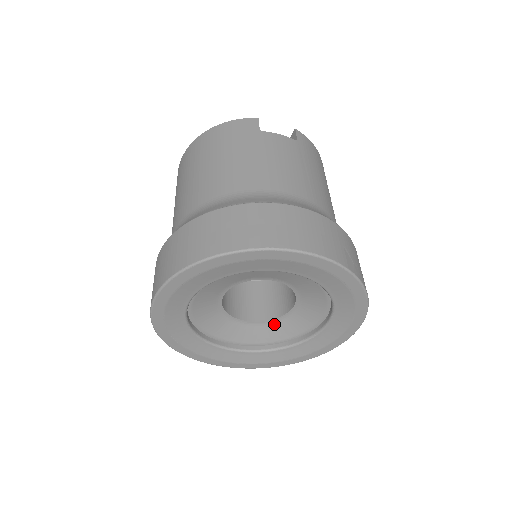
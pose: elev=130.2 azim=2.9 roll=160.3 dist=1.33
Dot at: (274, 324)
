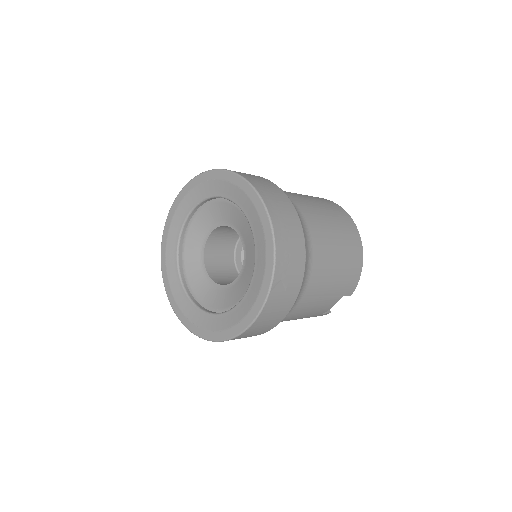
Dot at: (246, 262)
